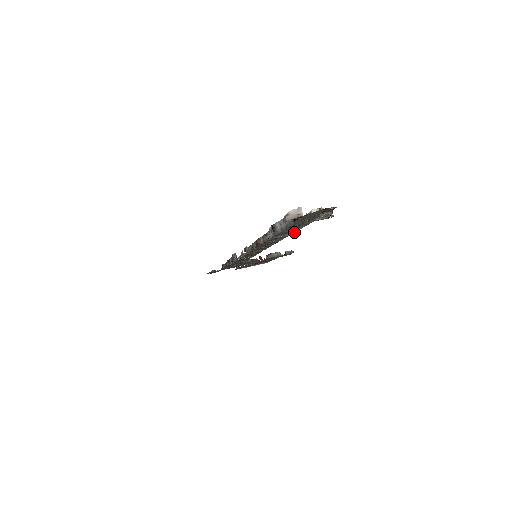
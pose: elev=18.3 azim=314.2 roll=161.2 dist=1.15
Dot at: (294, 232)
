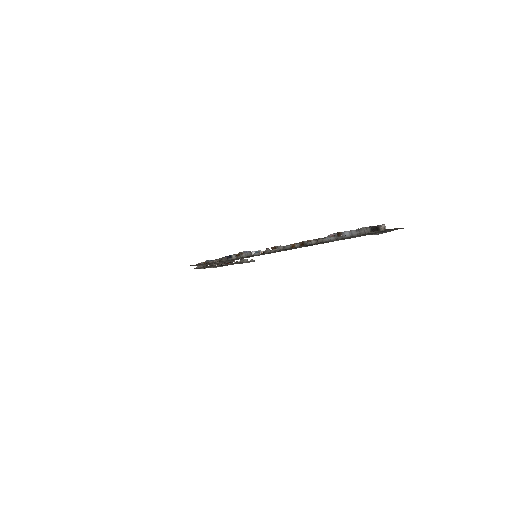
Dot at: occluded
